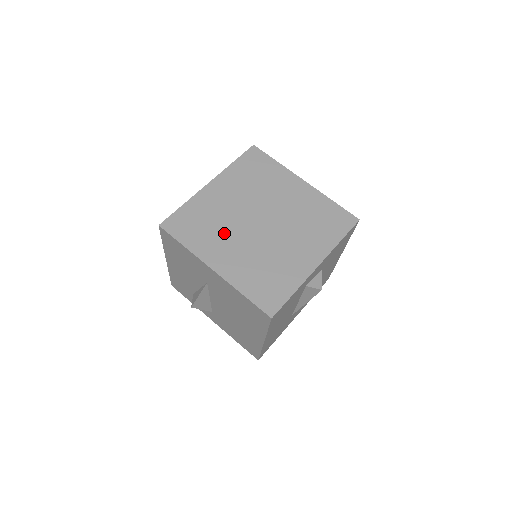
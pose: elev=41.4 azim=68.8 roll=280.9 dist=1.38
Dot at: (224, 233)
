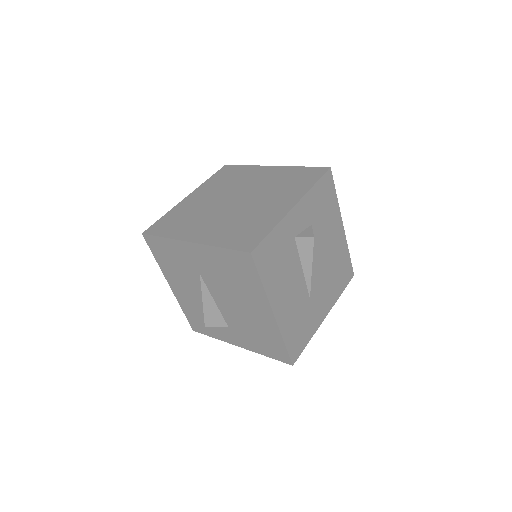
Dot at: (201, 218)
